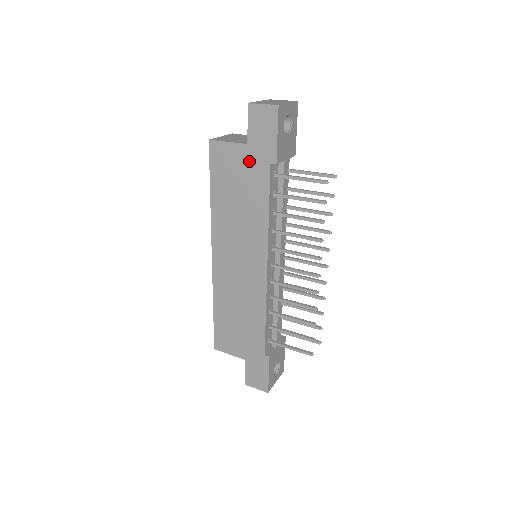
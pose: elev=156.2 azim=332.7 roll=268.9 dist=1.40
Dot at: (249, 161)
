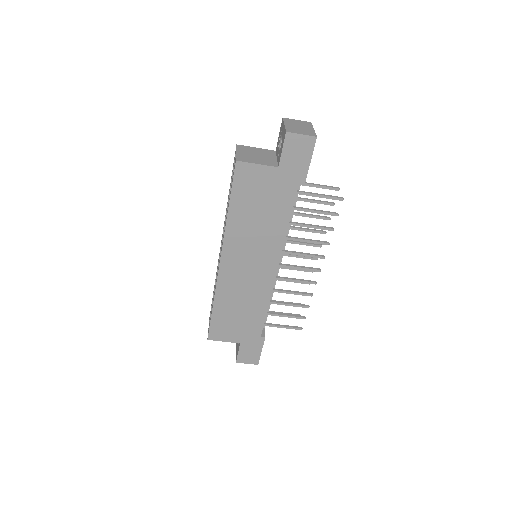
Dot at: (277, 182)
